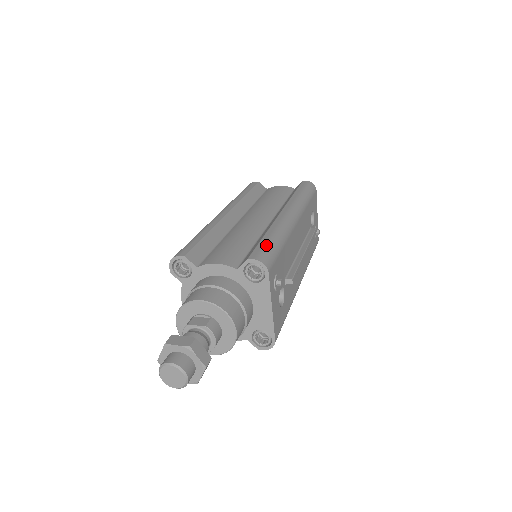
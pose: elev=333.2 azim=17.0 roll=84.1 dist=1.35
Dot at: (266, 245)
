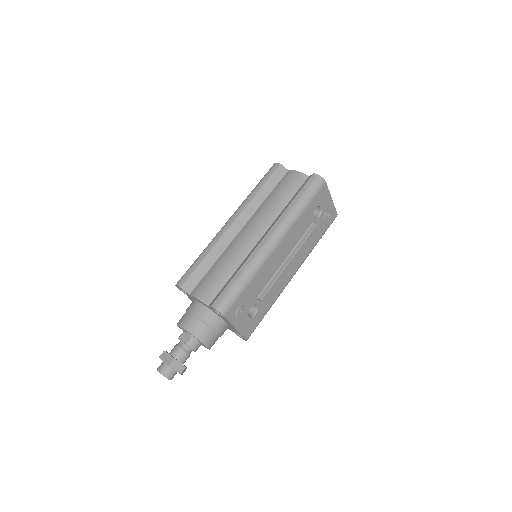
Dot at: (230, 290)
